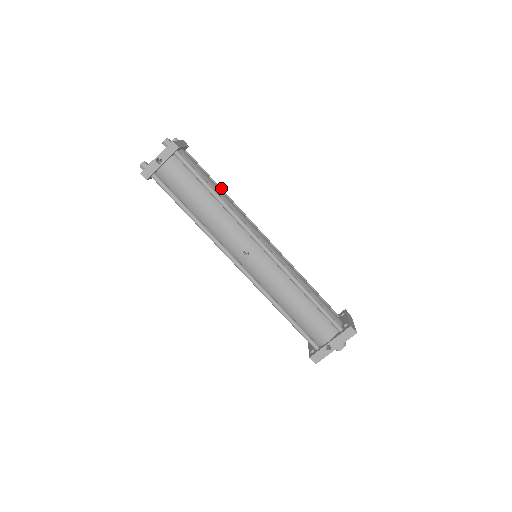
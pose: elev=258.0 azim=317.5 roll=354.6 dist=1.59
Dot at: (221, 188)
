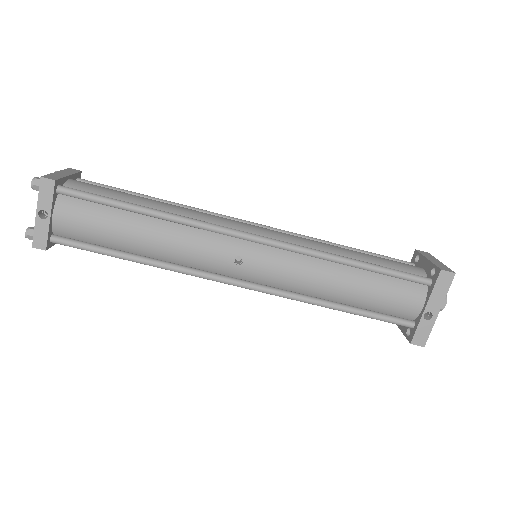
Dot at: (156, 198)
